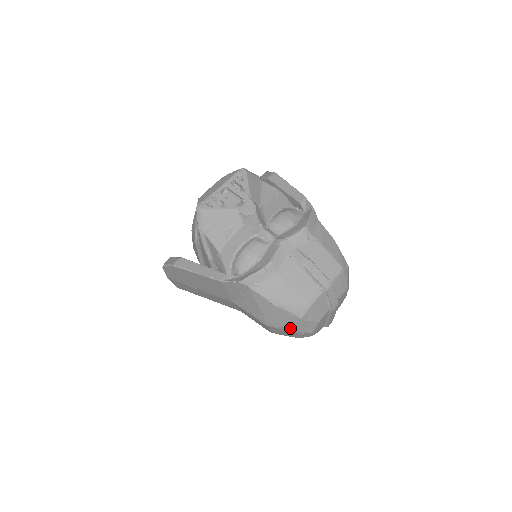
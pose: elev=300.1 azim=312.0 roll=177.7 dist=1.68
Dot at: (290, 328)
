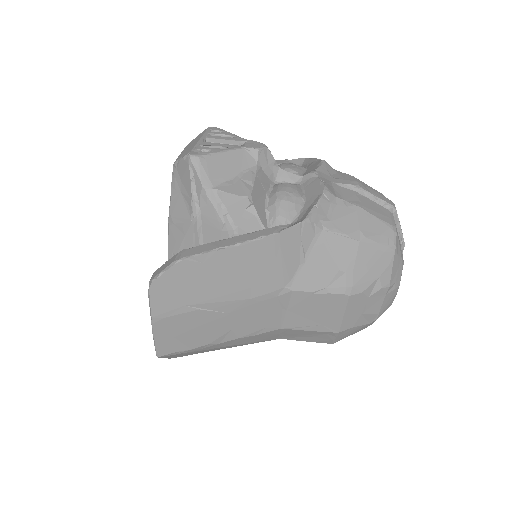
Dot at: (381, 281)
